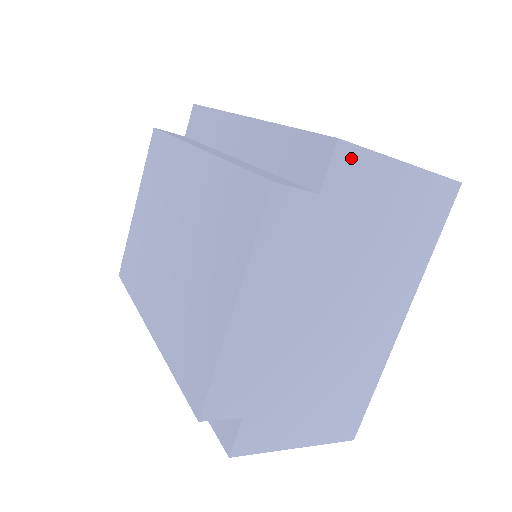
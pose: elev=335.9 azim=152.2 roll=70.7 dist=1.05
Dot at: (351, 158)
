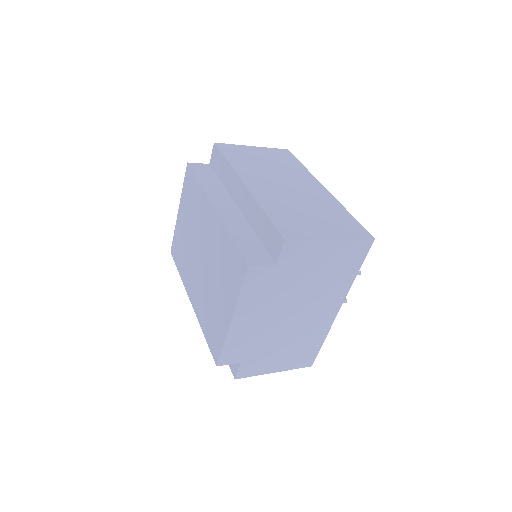
Dot at: (294, 246)
